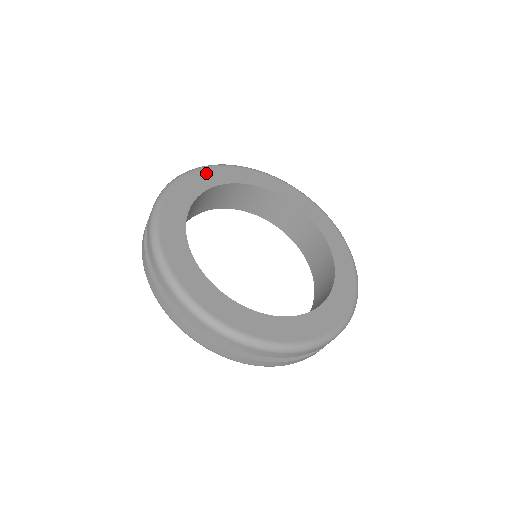
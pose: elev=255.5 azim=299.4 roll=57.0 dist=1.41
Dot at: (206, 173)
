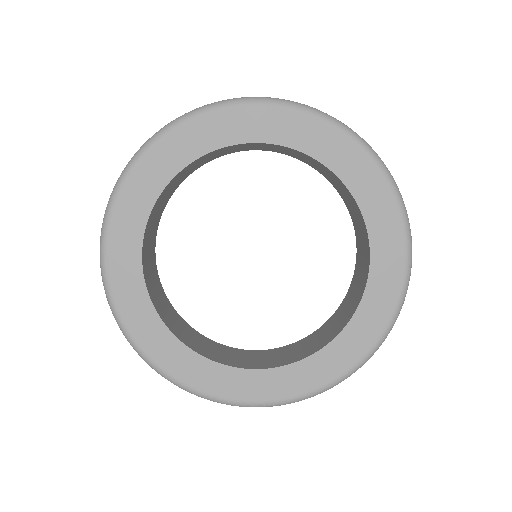
Dot at: (133, 186)
